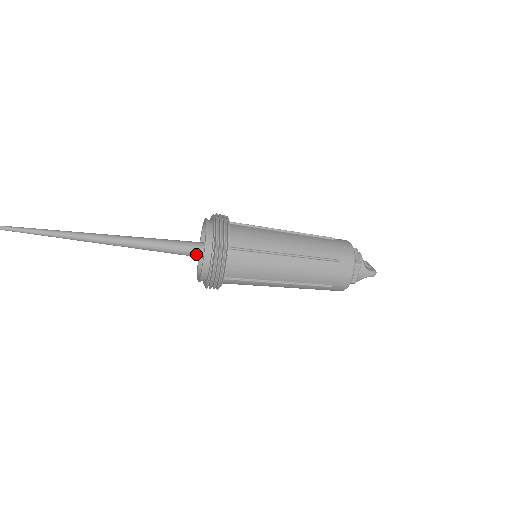
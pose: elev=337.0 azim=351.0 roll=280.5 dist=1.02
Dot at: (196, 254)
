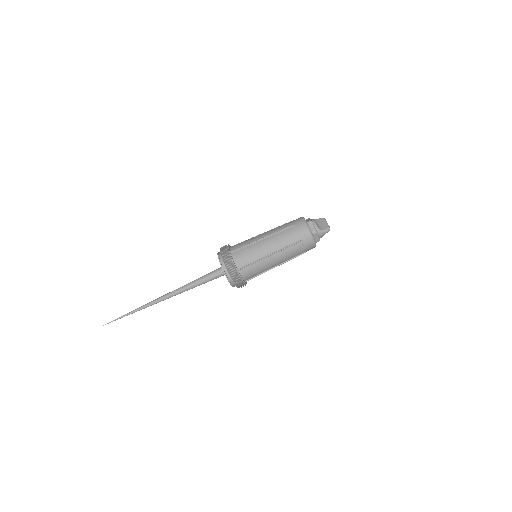
Dot at: occluded
